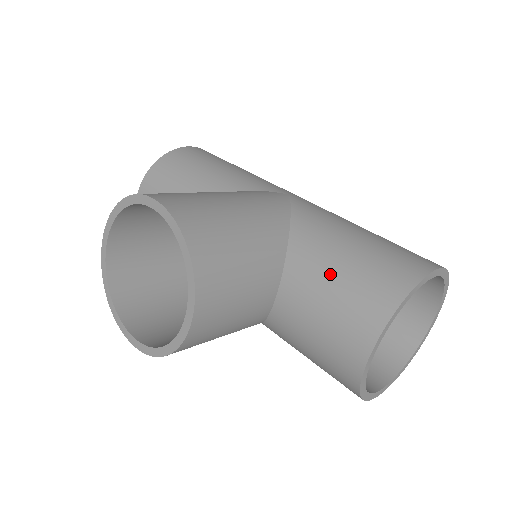
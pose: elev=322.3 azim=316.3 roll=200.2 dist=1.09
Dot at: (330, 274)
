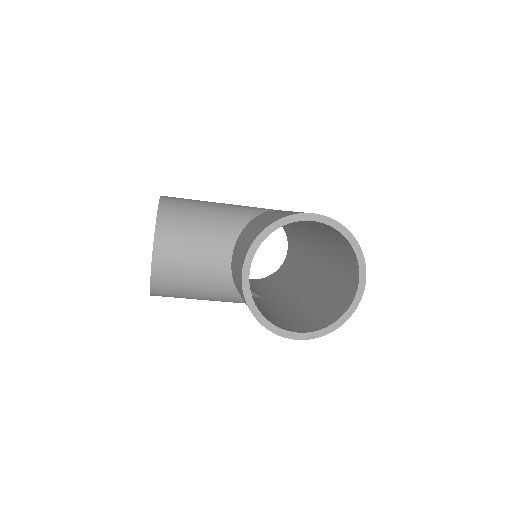
Dot at: (249, 231)
